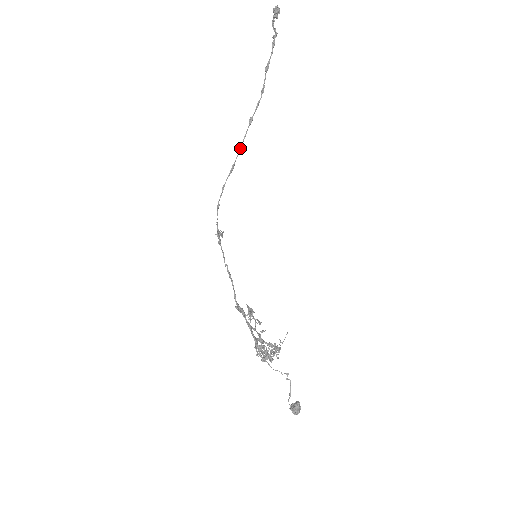
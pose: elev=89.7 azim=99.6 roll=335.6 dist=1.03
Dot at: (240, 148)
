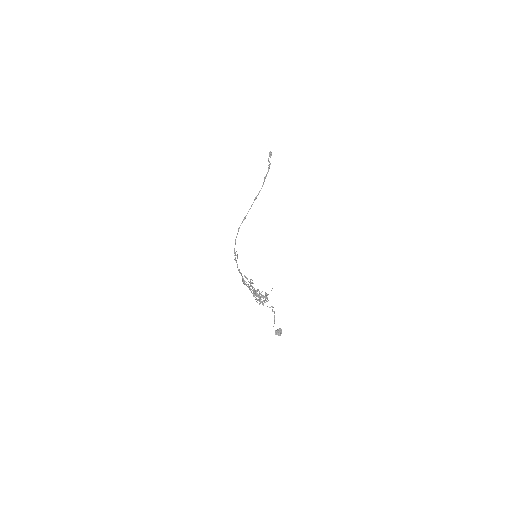
Dot at: occluded
